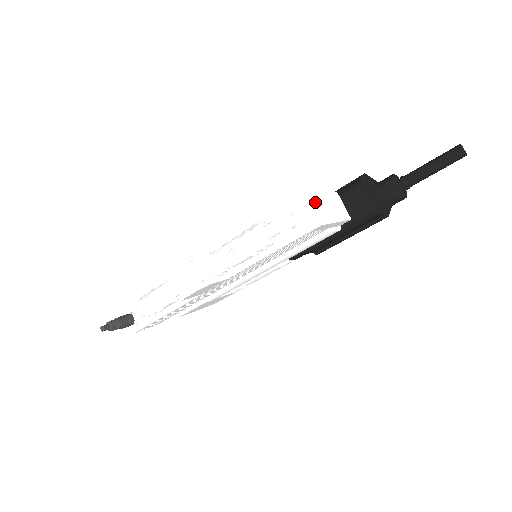
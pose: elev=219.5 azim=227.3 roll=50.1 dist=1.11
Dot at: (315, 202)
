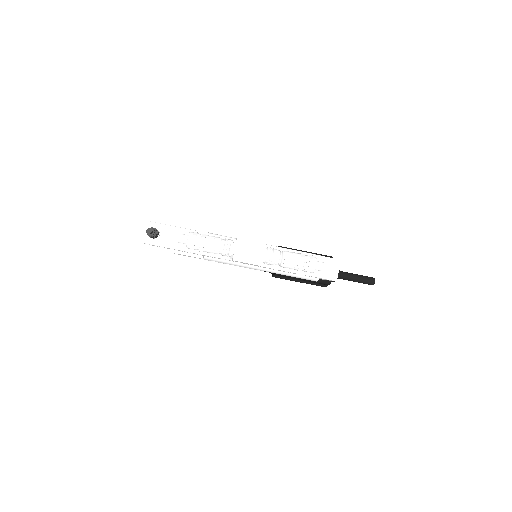
Dot at: occluded
